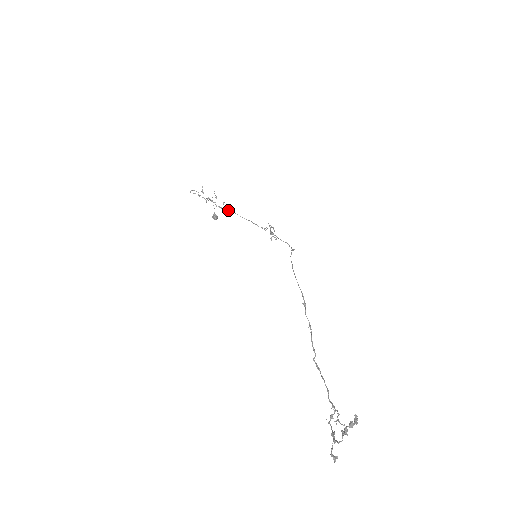
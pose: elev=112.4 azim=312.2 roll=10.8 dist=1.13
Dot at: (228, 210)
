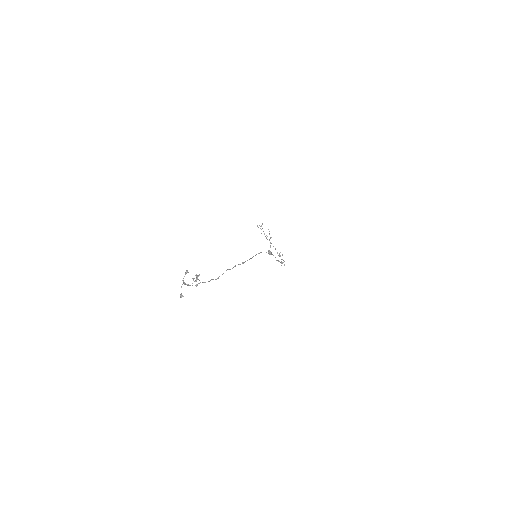
Dot at: occluded
